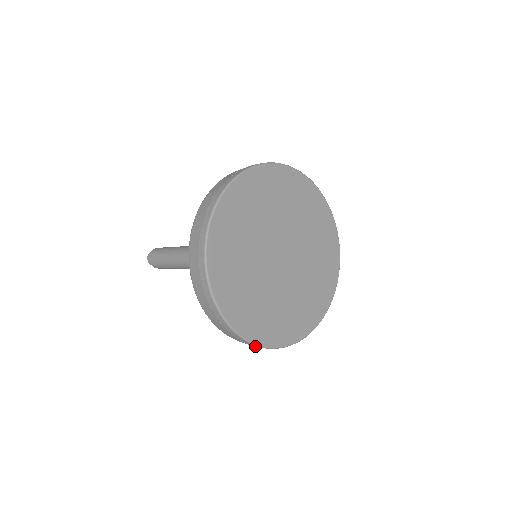
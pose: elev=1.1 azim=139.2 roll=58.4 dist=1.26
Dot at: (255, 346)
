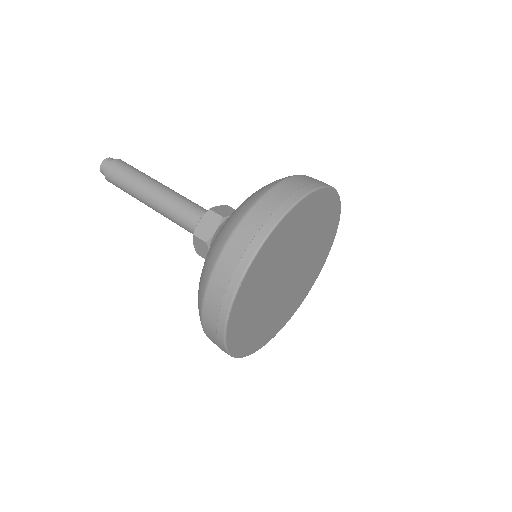
Dot at: (221, 349)
